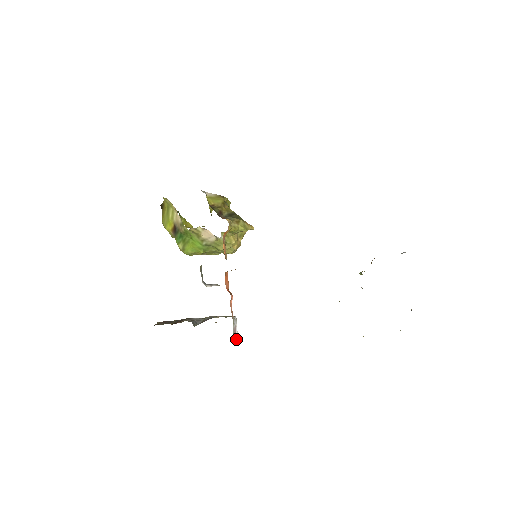
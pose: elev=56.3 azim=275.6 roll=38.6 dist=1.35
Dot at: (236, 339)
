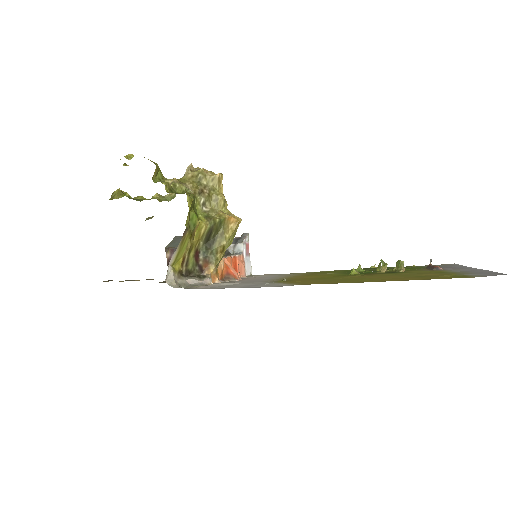
Dot at: (248, 244)
